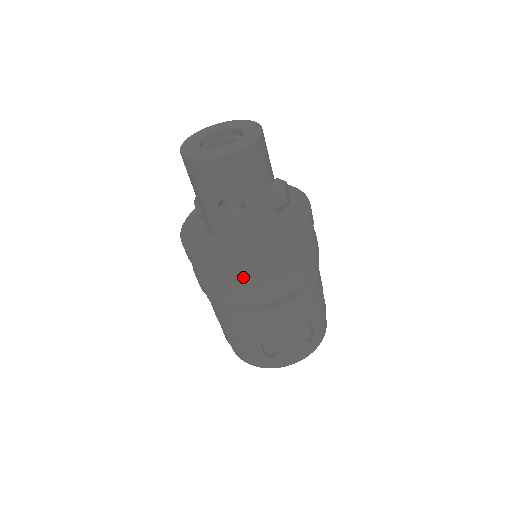
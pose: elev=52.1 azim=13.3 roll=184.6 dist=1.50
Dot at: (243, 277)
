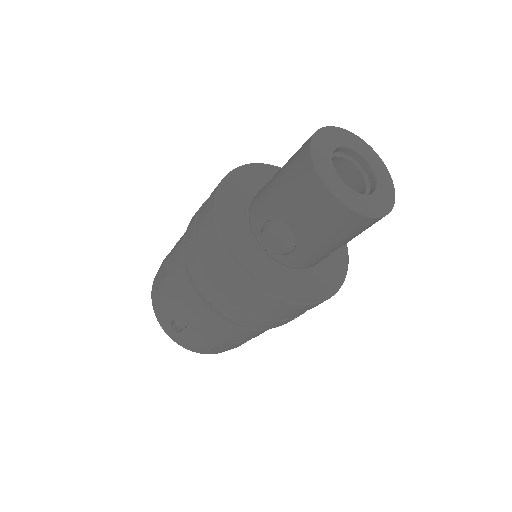
Dot at: occluded
